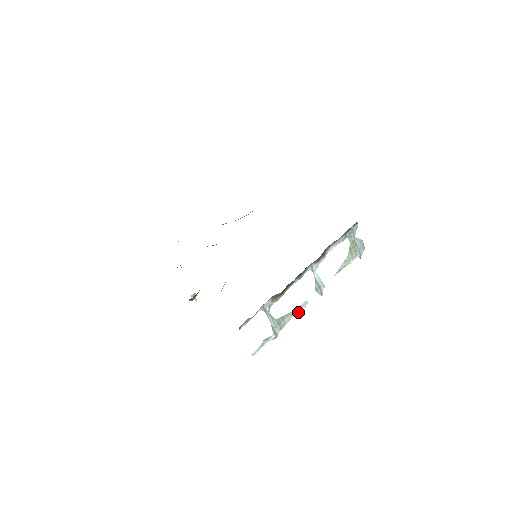
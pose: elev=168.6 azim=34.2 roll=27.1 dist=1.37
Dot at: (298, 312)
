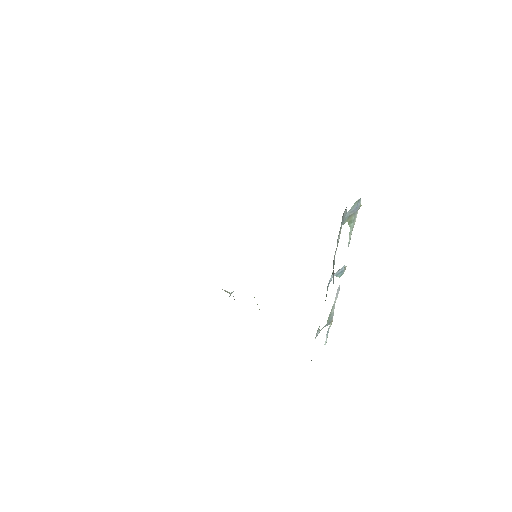
Dot at: occluded
